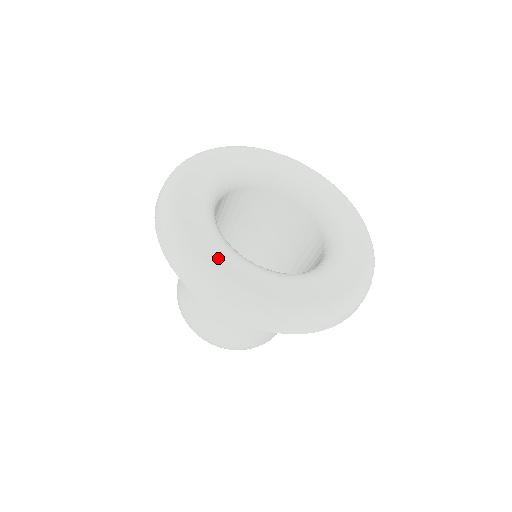
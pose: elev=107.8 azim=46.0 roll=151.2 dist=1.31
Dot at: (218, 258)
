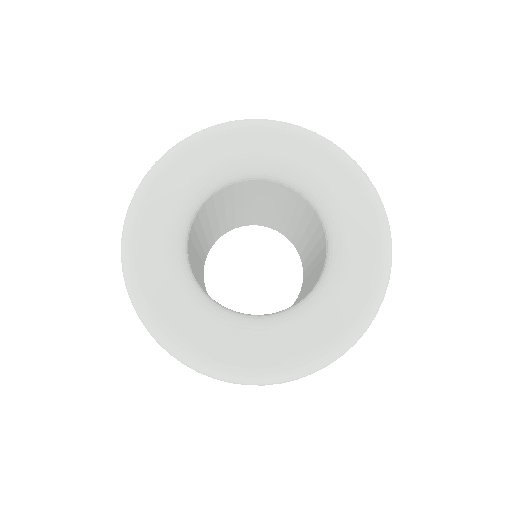
Dot at: (187, 326)
